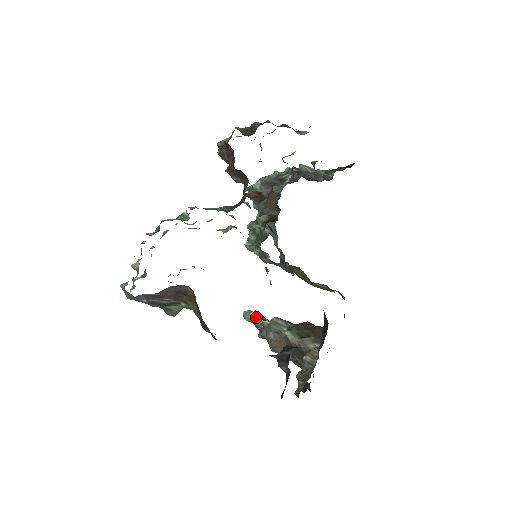
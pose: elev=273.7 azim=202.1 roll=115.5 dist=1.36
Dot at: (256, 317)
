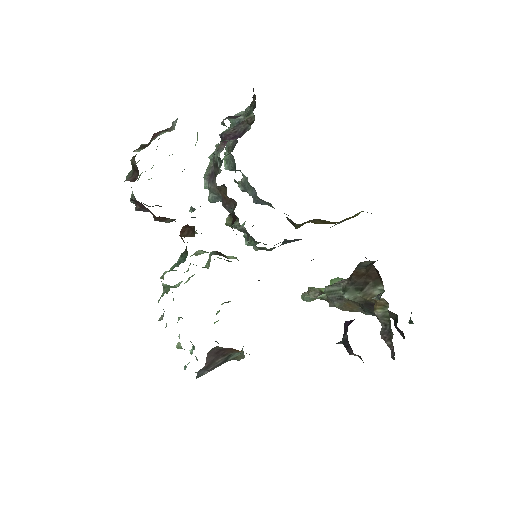
Dot at: (312, 297)
